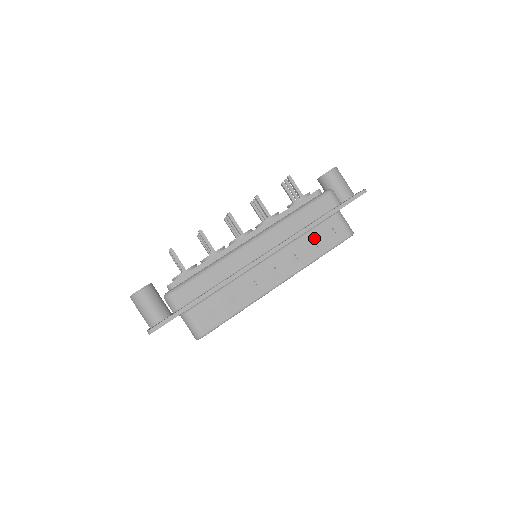
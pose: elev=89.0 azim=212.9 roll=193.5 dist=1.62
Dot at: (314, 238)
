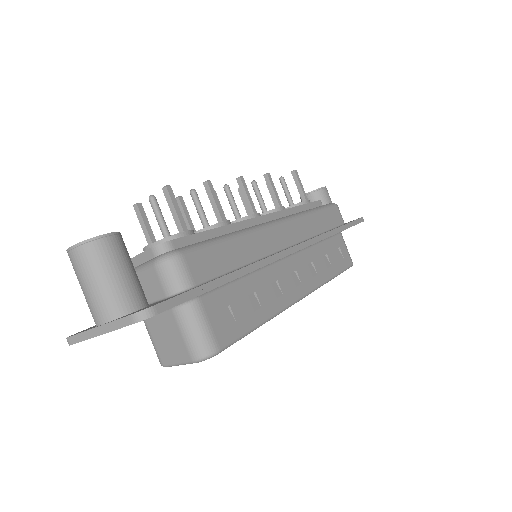
Dot at: (327, 252)
